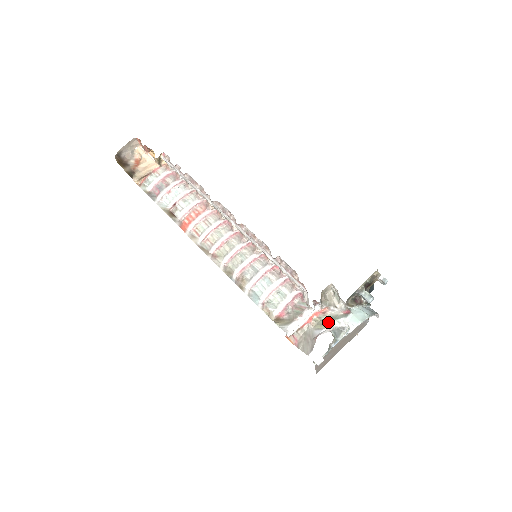
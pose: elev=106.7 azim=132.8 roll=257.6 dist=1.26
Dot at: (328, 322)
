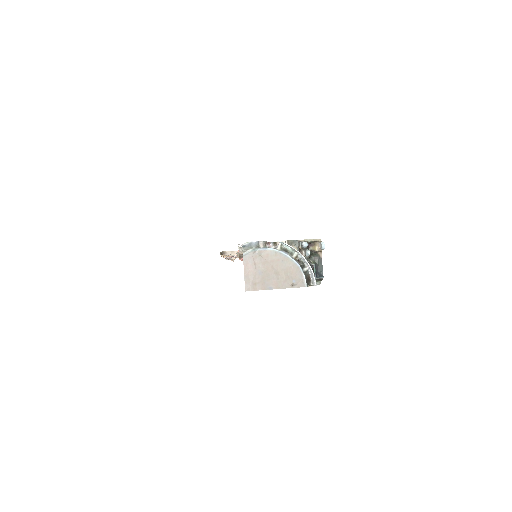
Dot at: (269, 246)
